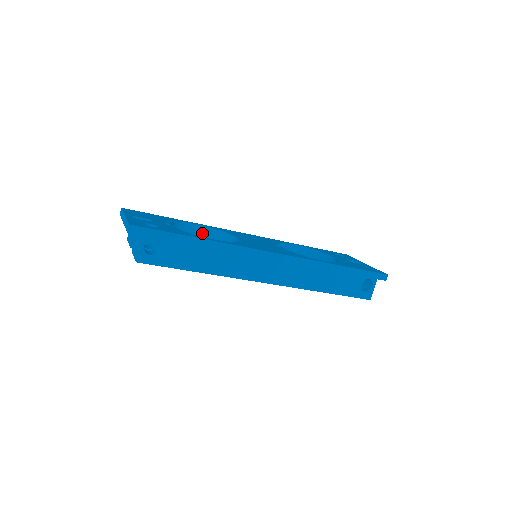
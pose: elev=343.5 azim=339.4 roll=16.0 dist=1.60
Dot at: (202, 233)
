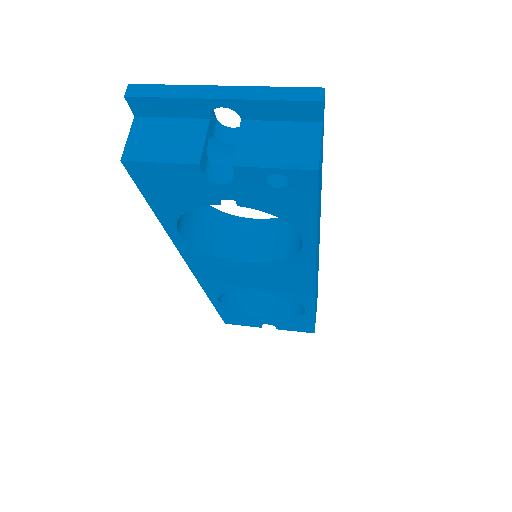
Dot at: occluded
